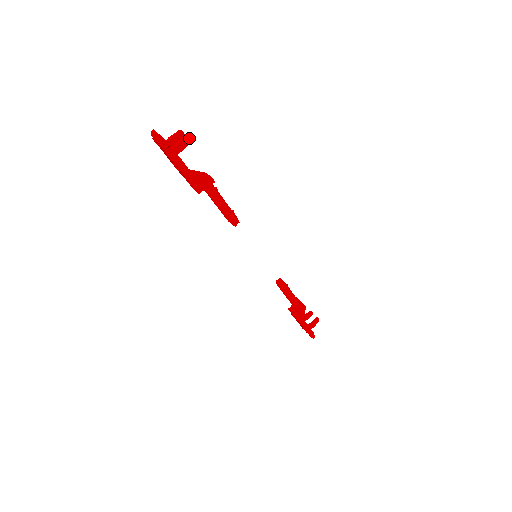
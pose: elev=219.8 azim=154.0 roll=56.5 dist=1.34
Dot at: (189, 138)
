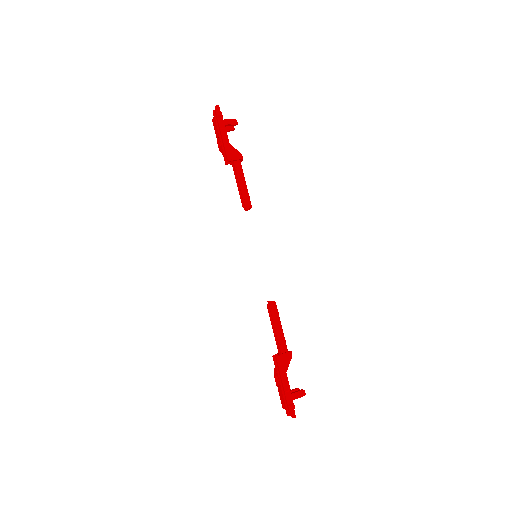
Dot at: (237, 122)
